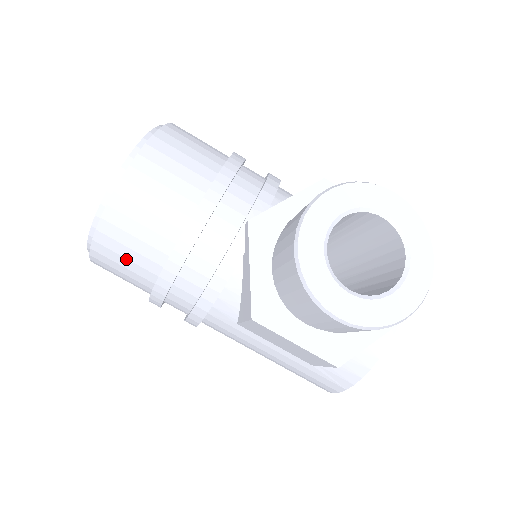
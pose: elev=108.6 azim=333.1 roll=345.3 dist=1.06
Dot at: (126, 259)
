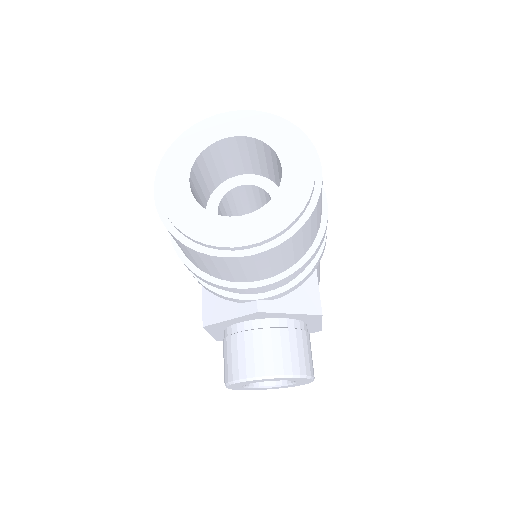
Dot at: (176, 242)
